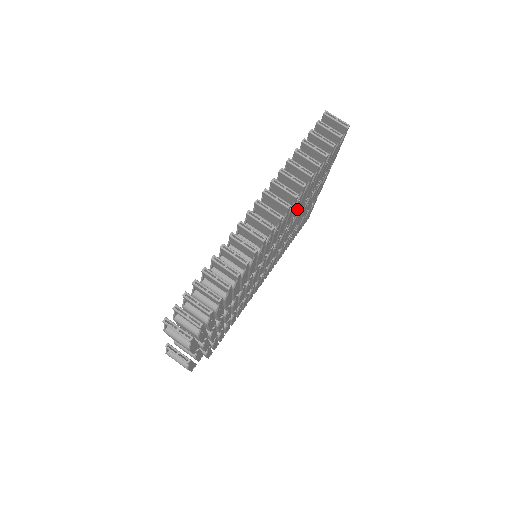
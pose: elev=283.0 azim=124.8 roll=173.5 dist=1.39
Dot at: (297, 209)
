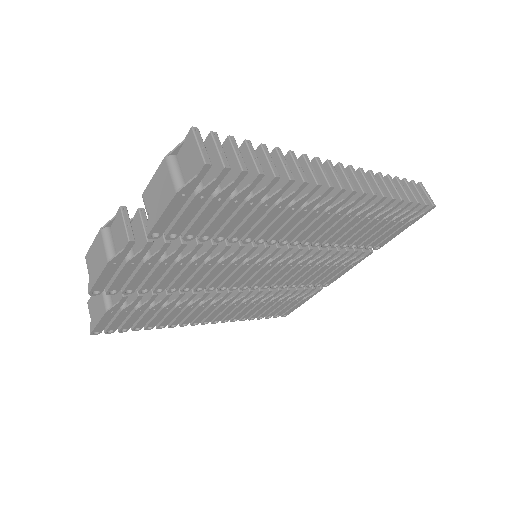
Dot at: (339, 236)
